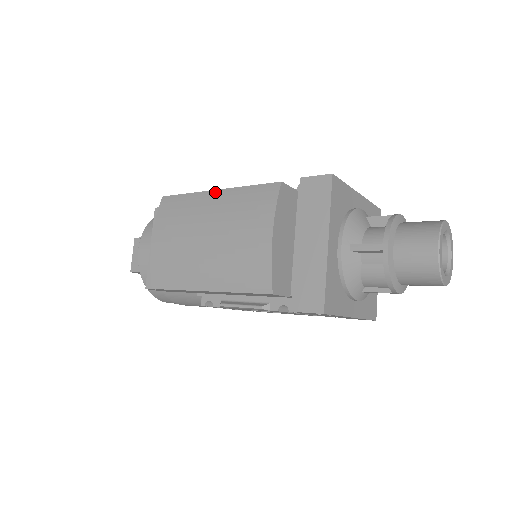
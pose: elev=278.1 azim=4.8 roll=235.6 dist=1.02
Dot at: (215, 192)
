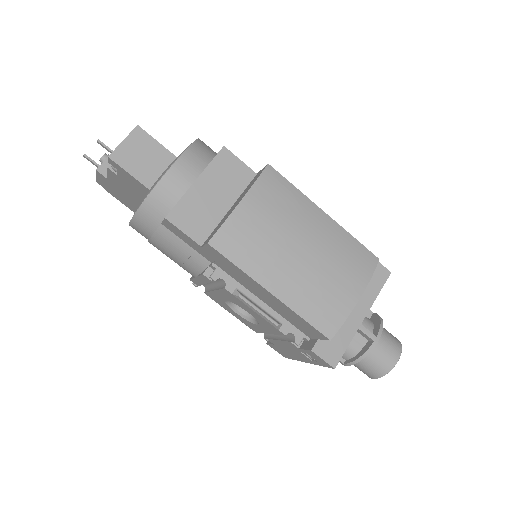
Dot at: (325, 214)
